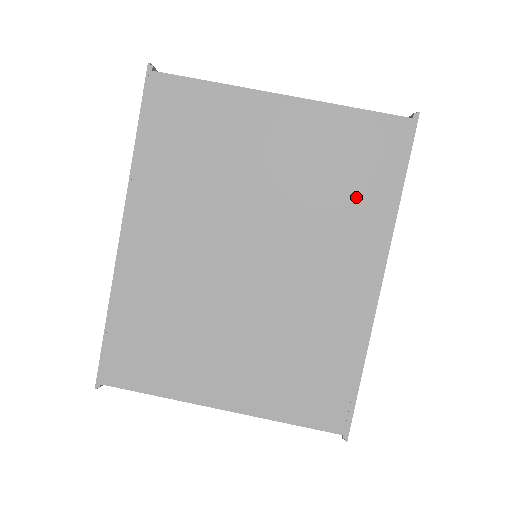
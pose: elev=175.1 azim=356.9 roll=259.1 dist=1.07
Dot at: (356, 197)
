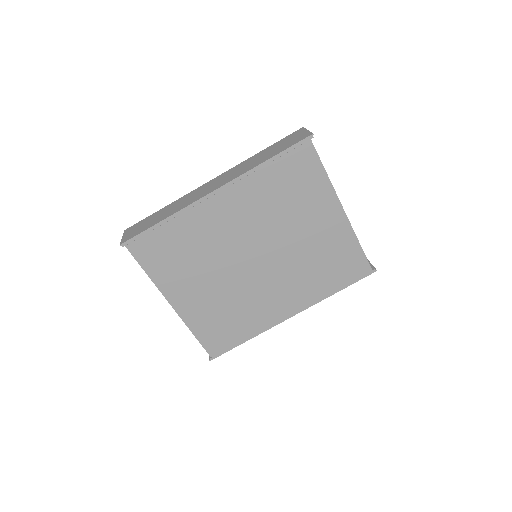
Dot at: (321, 278)
